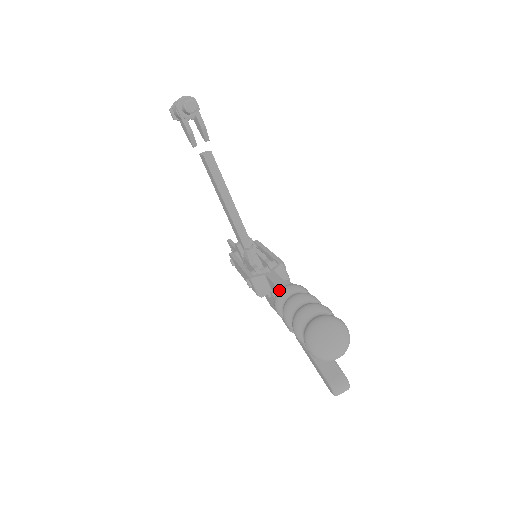
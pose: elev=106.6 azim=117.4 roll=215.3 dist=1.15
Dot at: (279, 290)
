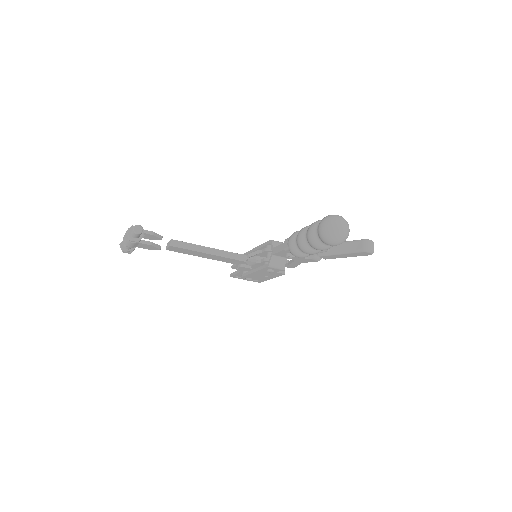
Dot at: (288, 247)
